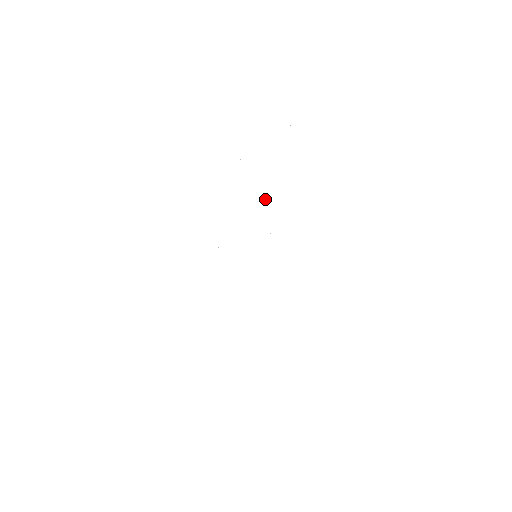
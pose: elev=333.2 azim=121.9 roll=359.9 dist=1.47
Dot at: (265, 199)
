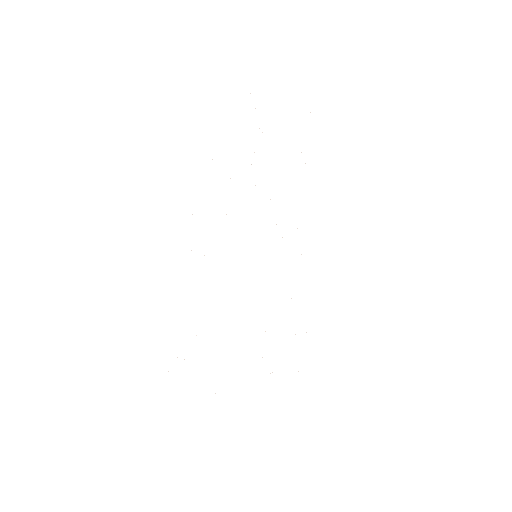
Dot at: occluded
